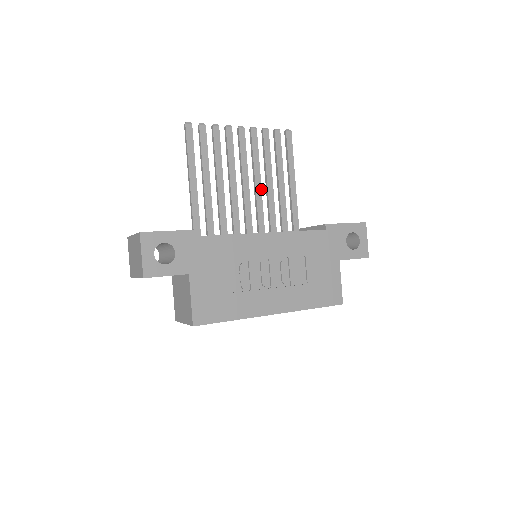
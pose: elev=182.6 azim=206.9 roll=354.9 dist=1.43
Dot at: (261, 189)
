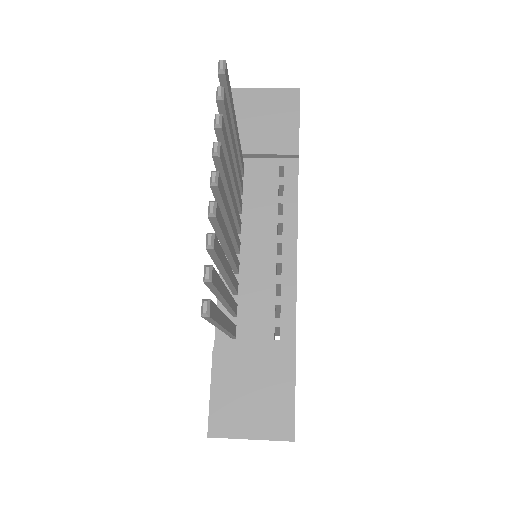
Dot at: (234, 197)
